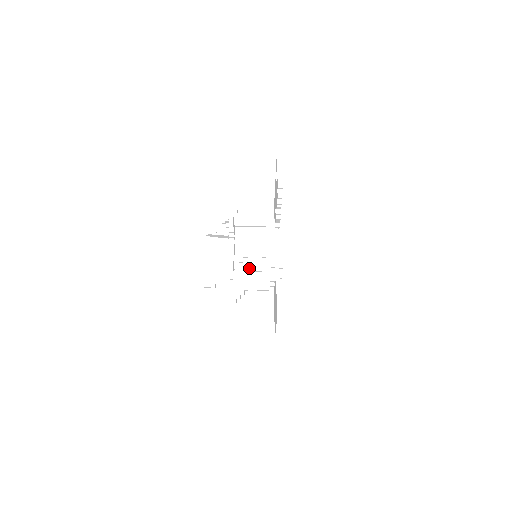
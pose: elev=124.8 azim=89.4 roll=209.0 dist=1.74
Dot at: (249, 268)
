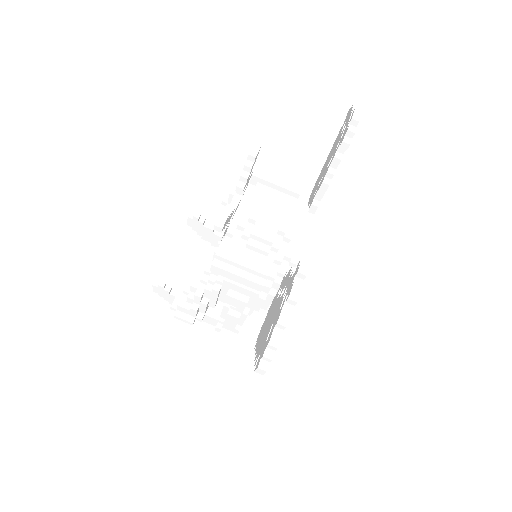
Dot at: (250, 240)
